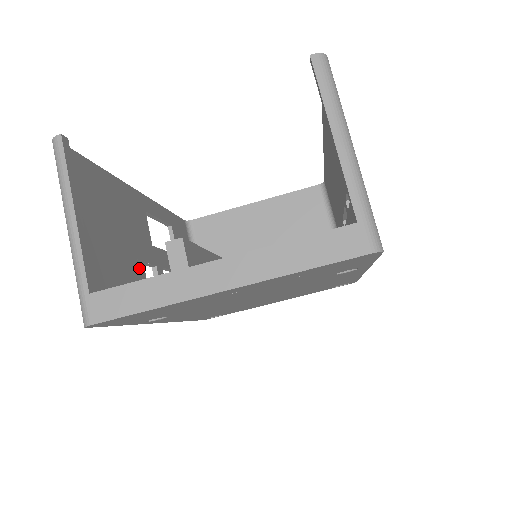
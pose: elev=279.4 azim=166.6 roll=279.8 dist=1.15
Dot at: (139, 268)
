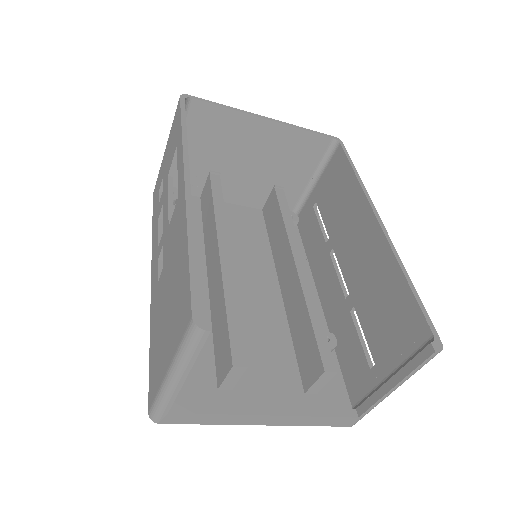
Dot at: occluded
